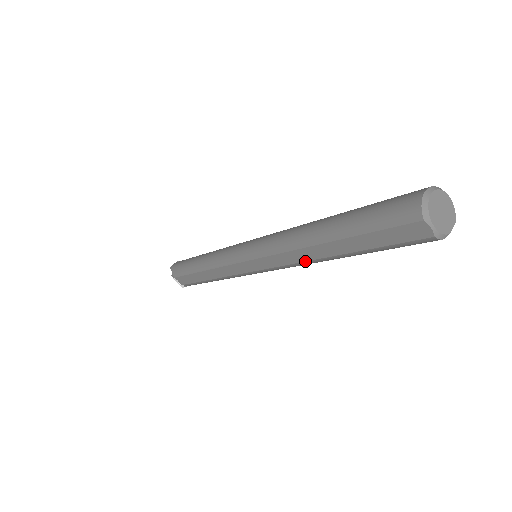
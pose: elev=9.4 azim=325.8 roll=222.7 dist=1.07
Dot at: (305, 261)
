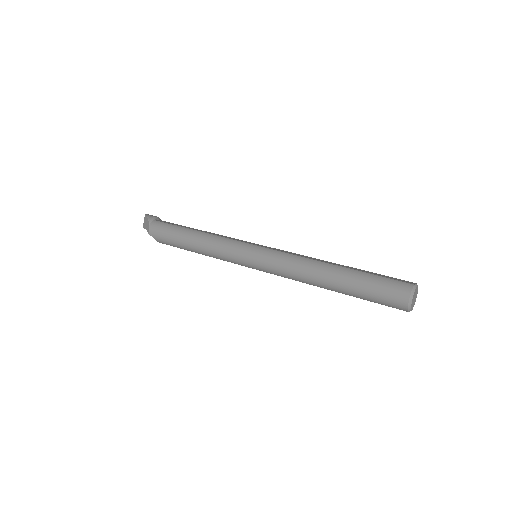
Dot at: occluded
